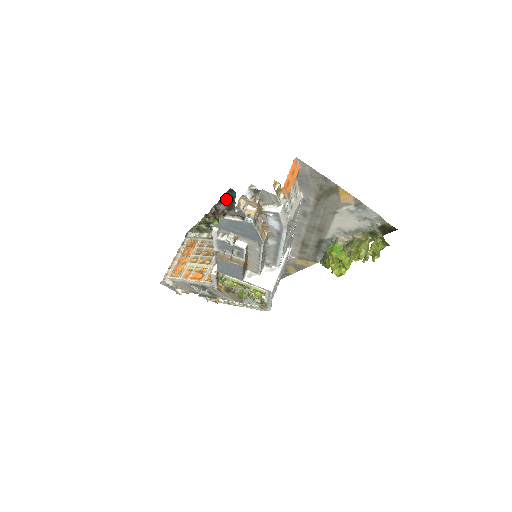
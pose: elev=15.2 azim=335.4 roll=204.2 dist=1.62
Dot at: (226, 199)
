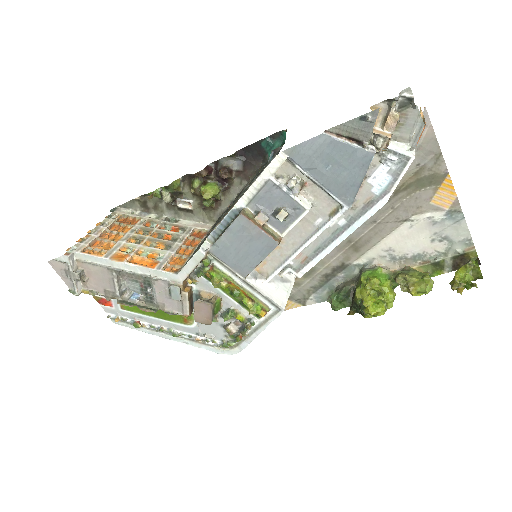
Dot at: (251, 152)
